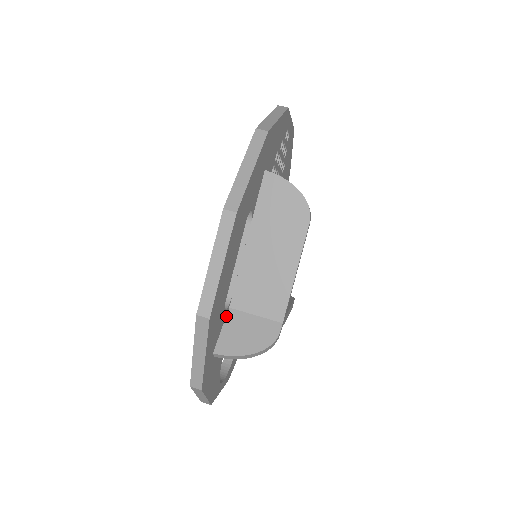
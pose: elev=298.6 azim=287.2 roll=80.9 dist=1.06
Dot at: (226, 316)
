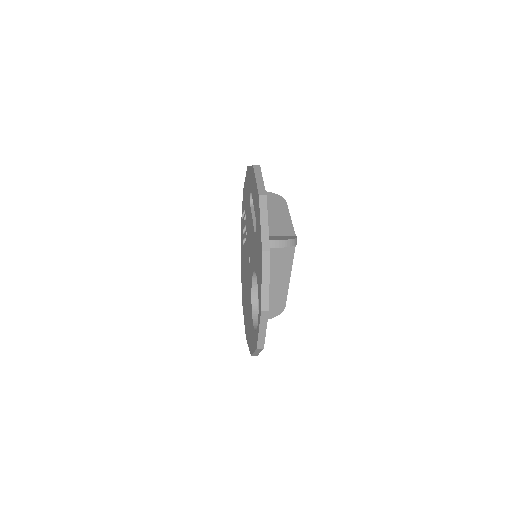
Dot at: occluded
